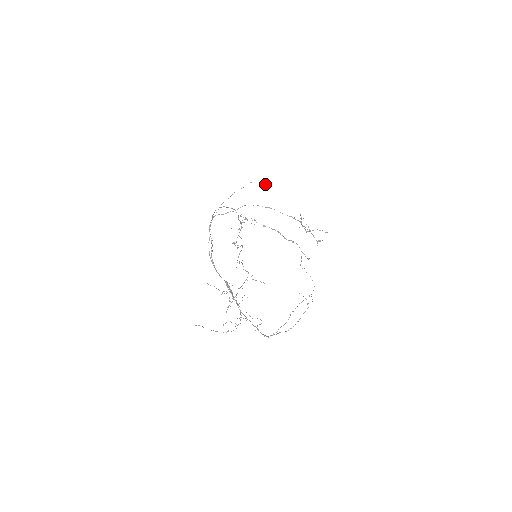
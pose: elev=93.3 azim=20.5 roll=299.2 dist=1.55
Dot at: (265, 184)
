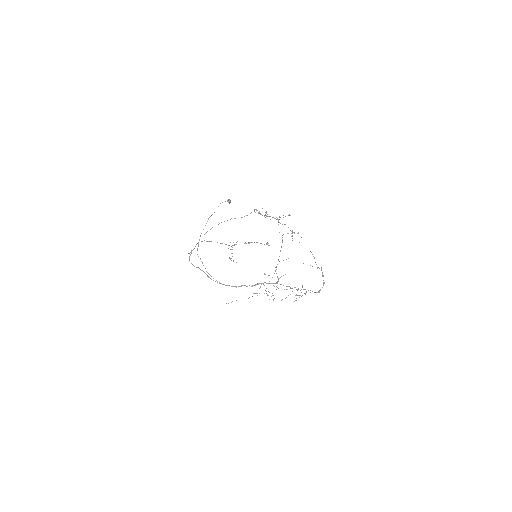
Dot at: occluded
